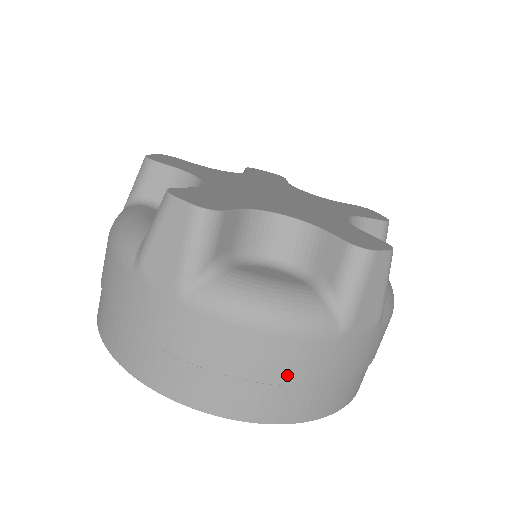
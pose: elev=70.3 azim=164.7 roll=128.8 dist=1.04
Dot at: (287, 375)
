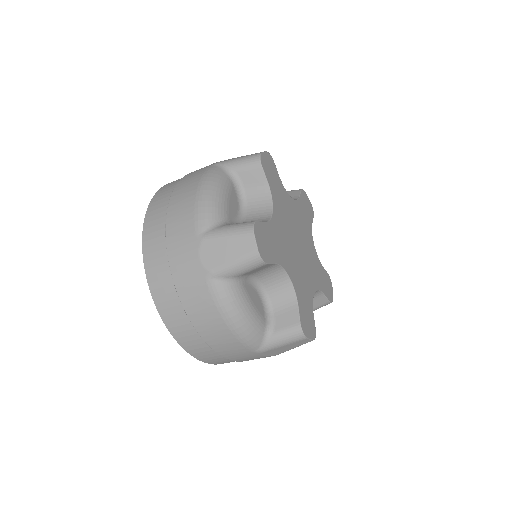
Dot at: occluded
